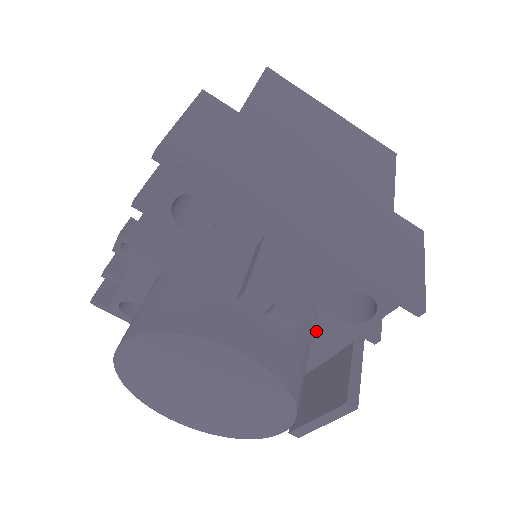
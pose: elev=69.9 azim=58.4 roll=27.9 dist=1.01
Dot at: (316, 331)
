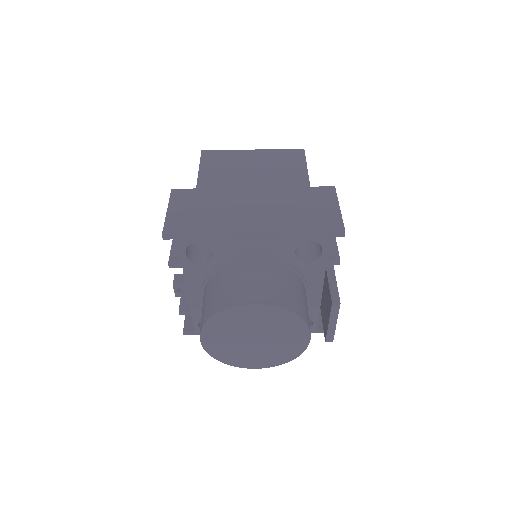
Dot at: (301, 276)
